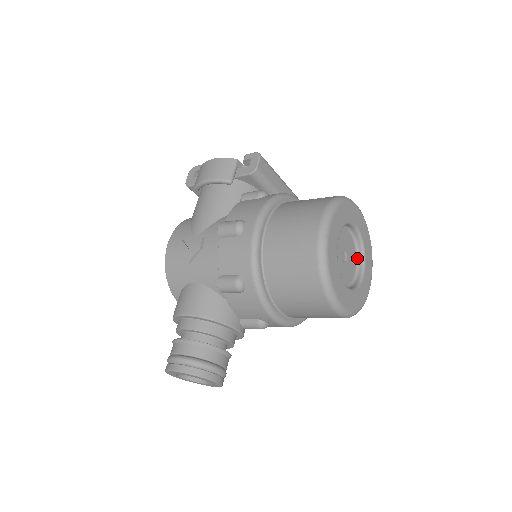
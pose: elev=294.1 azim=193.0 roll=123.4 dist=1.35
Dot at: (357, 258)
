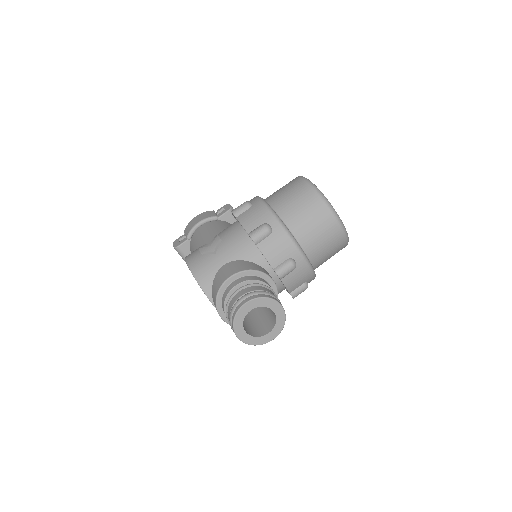
Dot at: occluded
